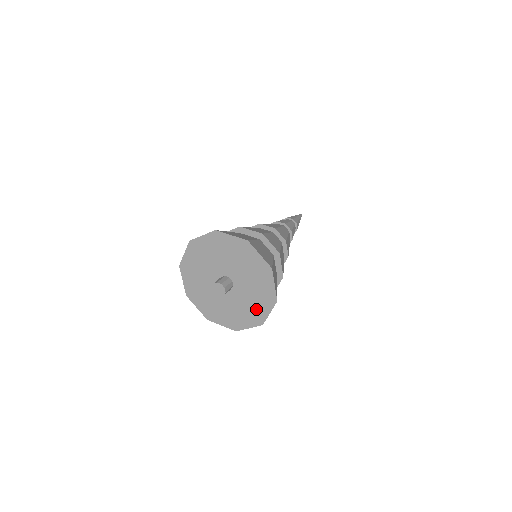
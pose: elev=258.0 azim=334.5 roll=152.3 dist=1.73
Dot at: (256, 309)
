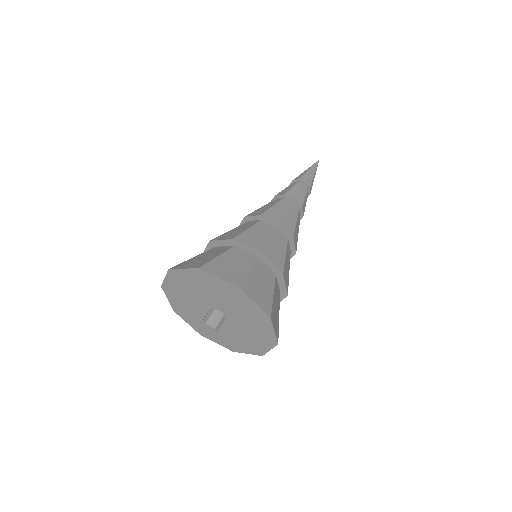
Dot at: (254, 343)
